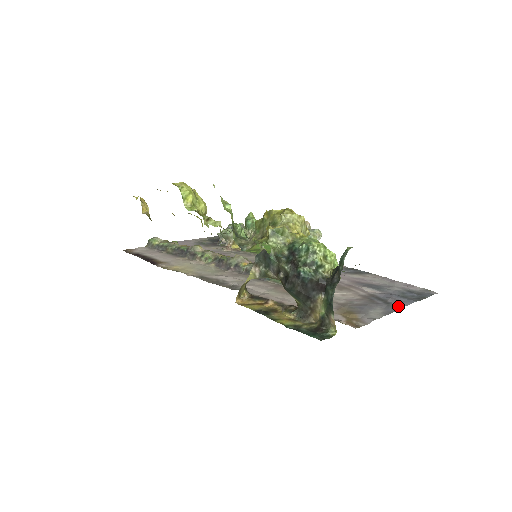
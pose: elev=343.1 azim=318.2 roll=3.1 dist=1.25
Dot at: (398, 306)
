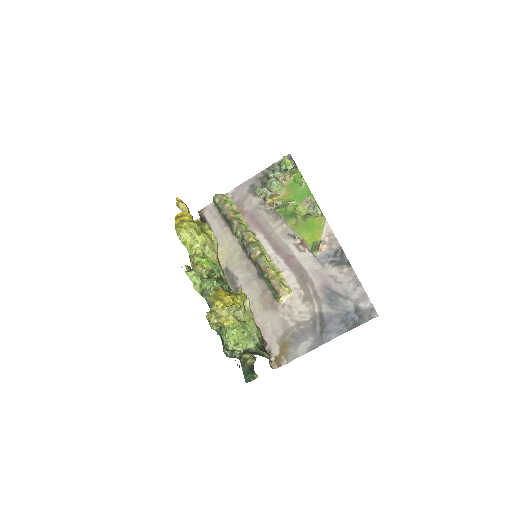
Dot at: (325, 339)
